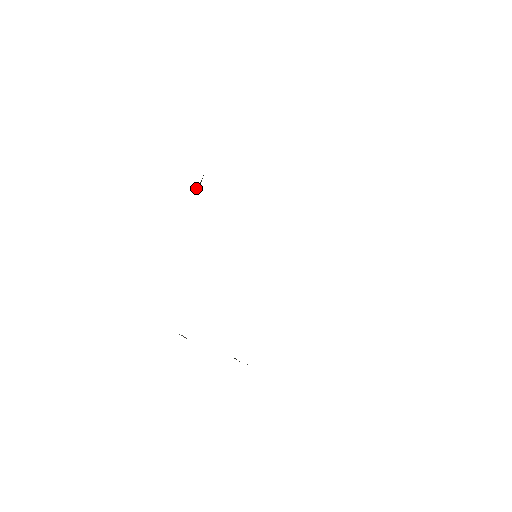
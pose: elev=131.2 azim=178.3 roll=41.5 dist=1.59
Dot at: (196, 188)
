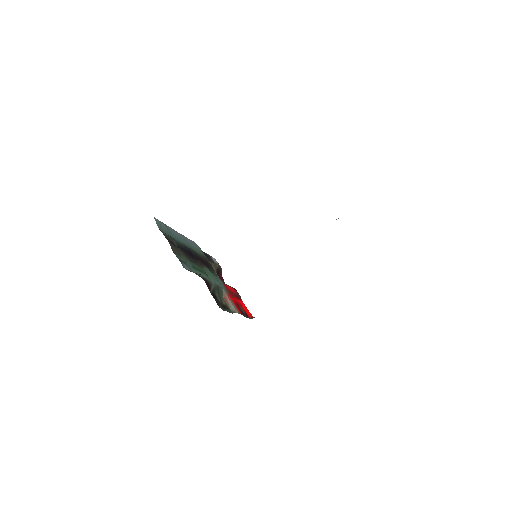
Dot at: occluded
